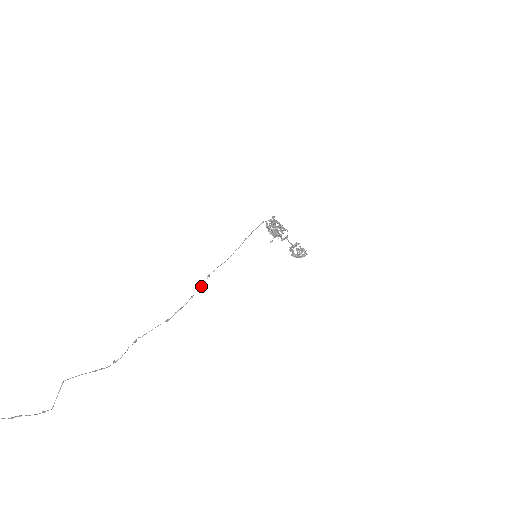
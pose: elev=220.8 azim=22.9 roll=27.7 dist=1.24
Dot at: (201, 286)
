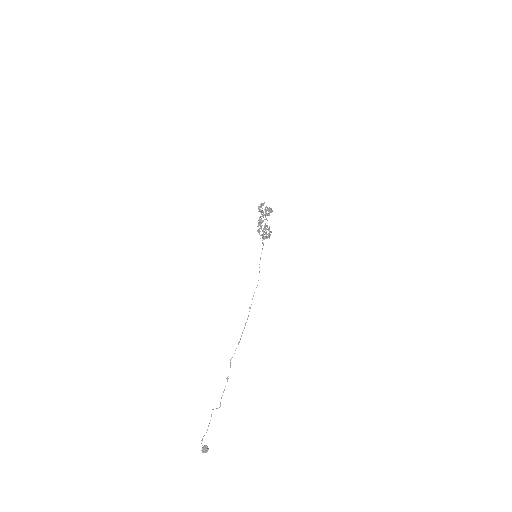
Dot at: occluded
